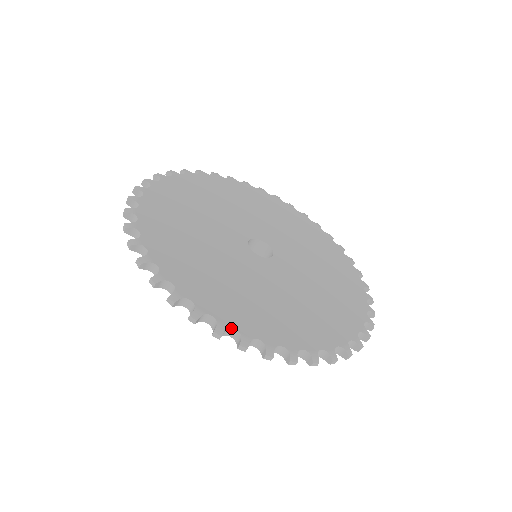
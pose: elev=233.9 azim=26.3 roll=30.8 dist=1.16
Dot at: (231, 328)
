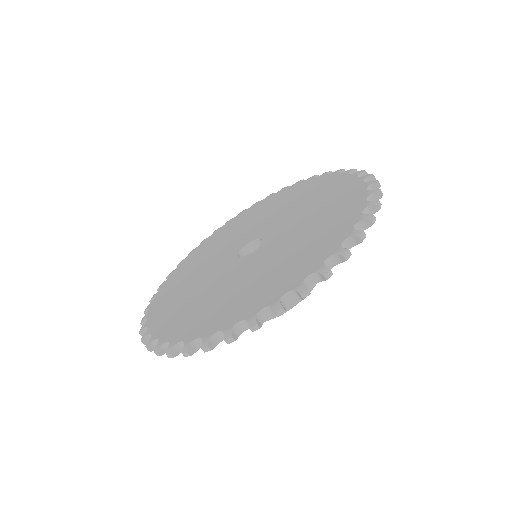
Dot at: (147, 327)
